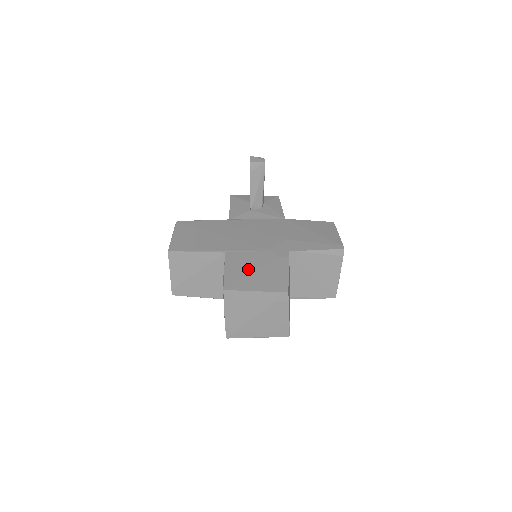
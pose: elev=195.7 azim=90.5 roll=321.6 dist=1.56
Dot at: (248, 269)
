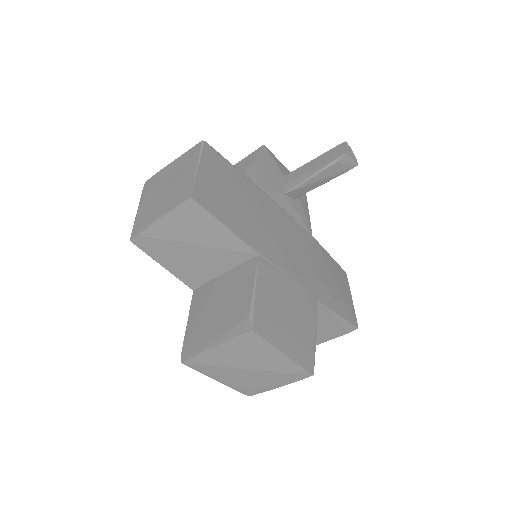
Dot at: (280, 306)
